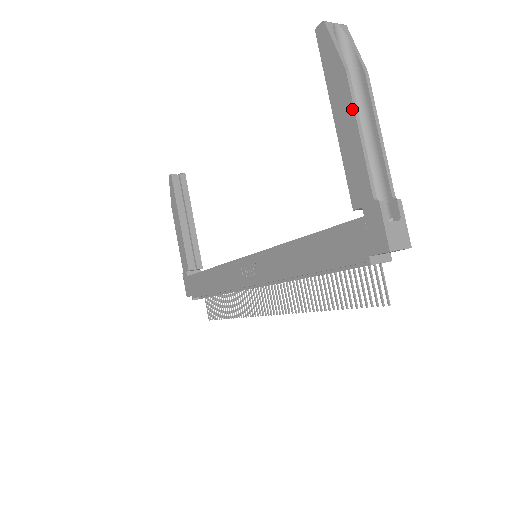
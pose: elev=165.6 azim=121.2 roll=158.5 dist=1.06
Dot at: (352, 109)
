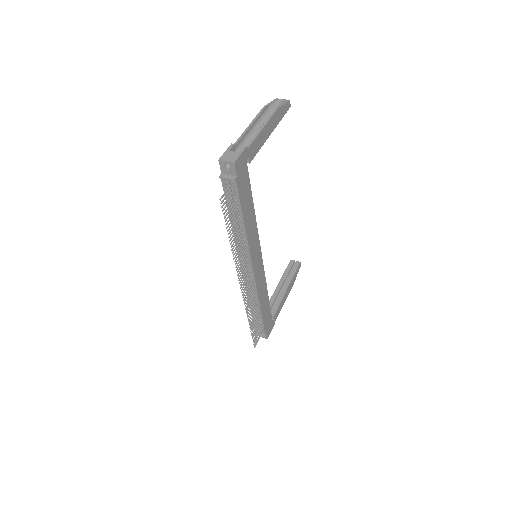
Dot at: (255, 119)
